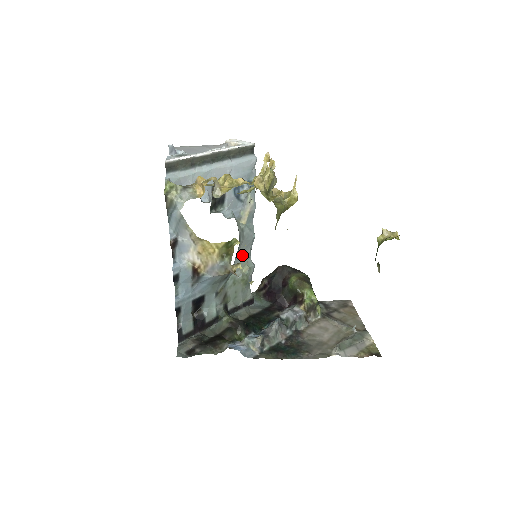
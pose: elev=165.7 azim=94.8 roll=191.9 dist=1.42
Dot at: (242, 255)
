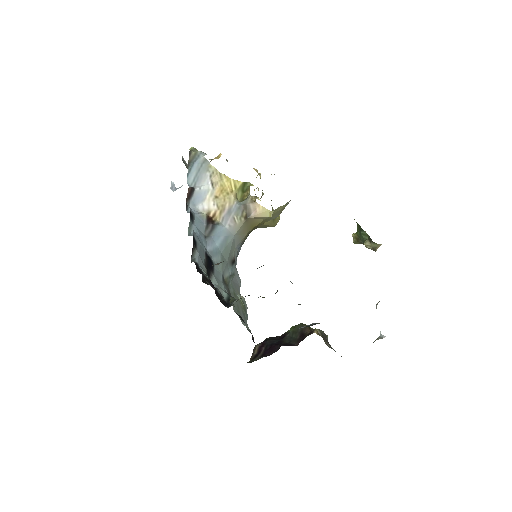
Dot at: (235, 282)
